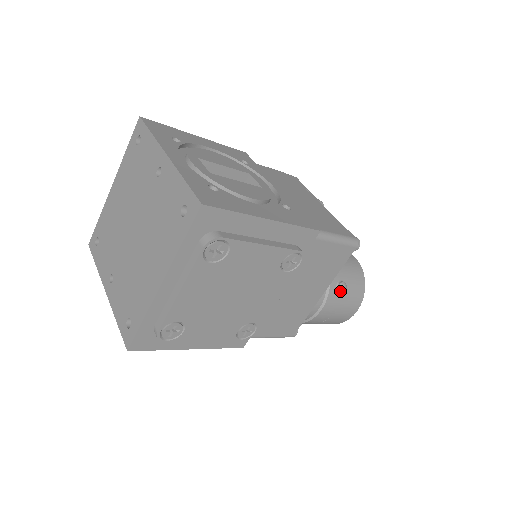
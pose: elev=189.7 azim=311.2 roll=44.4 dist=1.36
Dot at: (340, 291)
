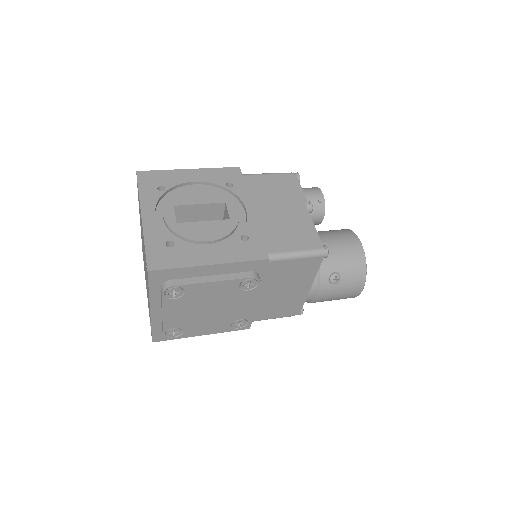
Dot at: (331, 282)
